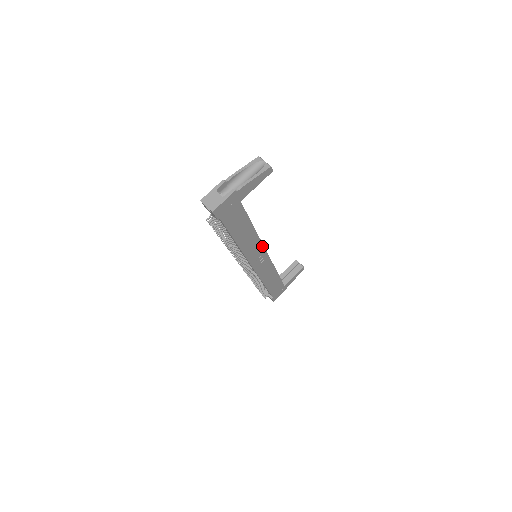
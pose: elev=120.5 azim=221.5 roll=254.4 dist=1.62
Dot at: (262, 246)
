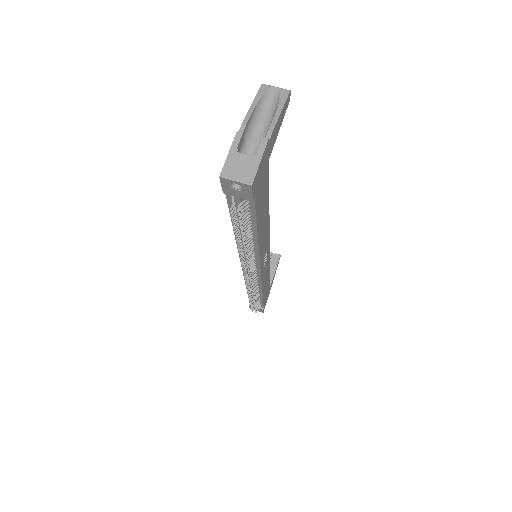
Dot at: (268, 236)
